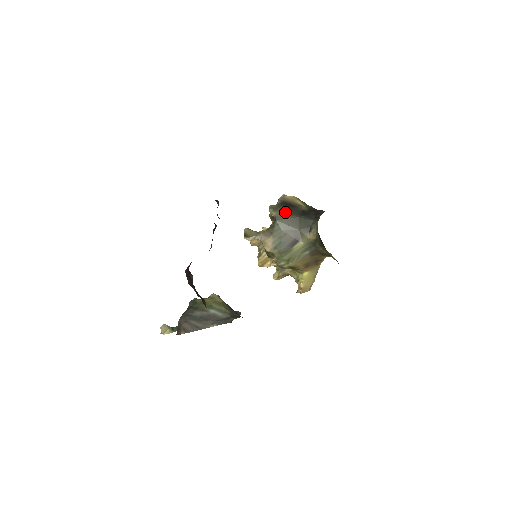
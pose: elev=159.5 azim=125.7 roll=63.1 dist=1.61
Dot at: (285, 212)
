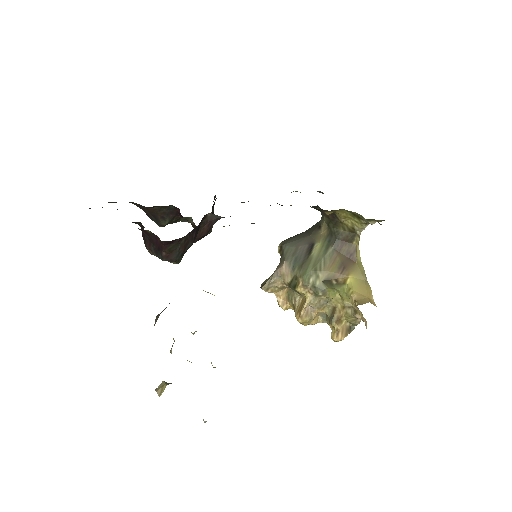
Dot at: (291, 237)
